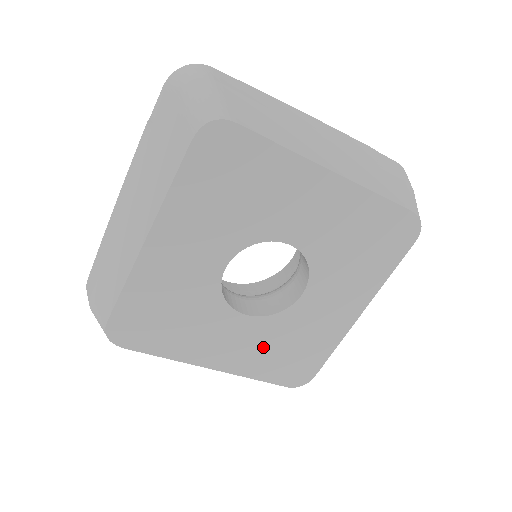
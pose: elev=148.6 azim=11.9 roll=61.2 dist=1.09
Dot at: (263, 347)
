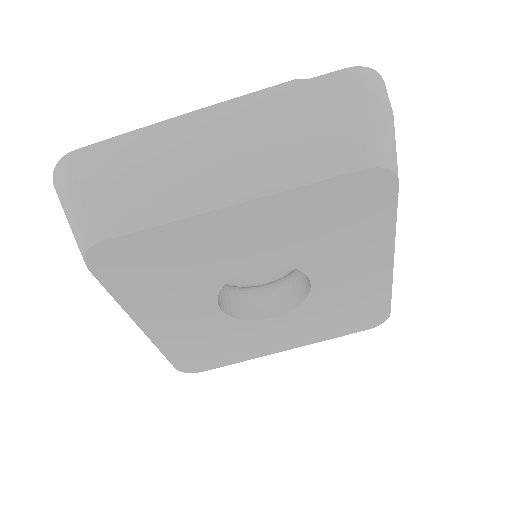
Dot at: (314, 323)
